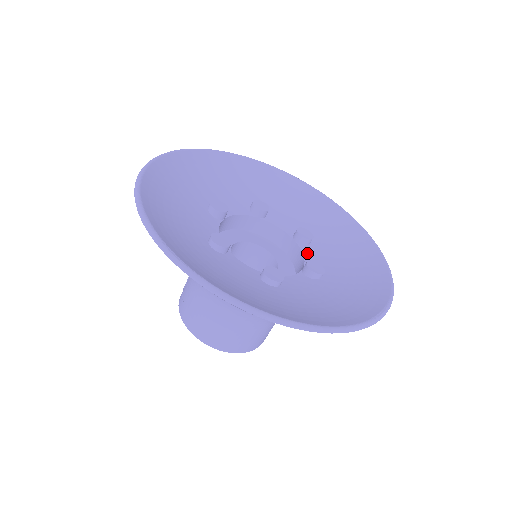
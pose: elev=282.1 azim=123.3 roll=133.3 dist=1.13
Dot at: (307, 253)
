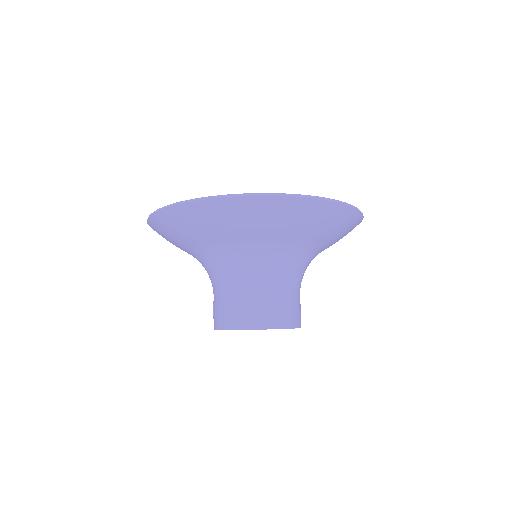
Dot at: occluded
